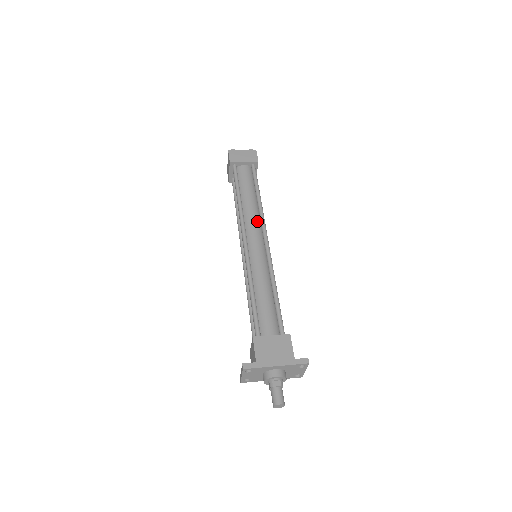
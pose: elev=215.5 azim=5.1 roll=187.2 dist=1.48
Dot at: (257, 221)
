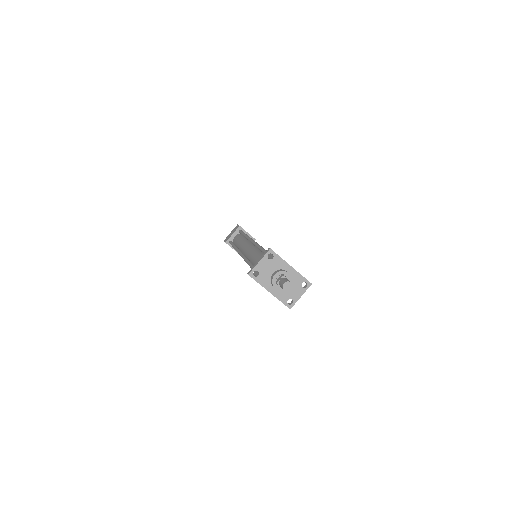
Dot at: occluded
